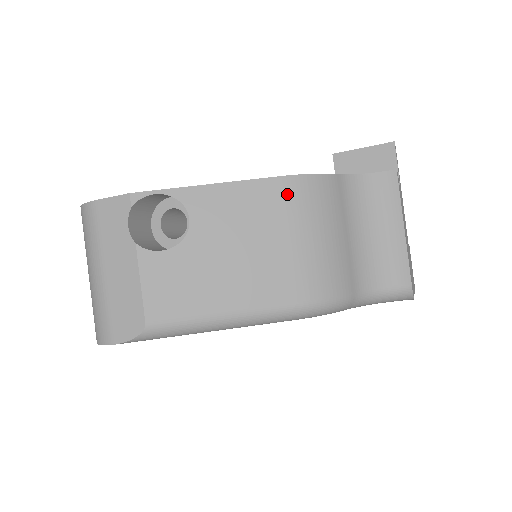
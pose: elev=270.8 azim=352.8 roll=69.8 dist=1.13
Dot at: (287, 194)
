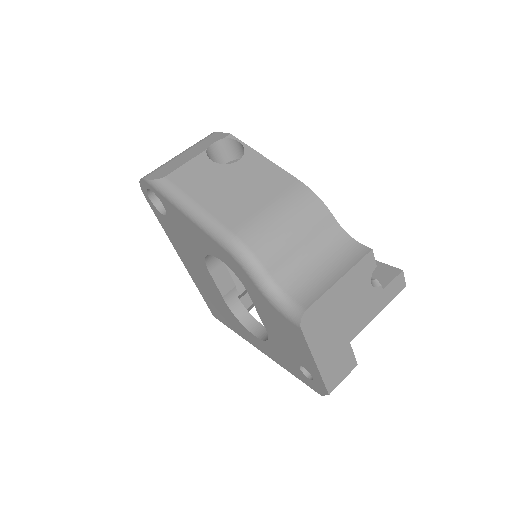
Dot at: (293, 189)
